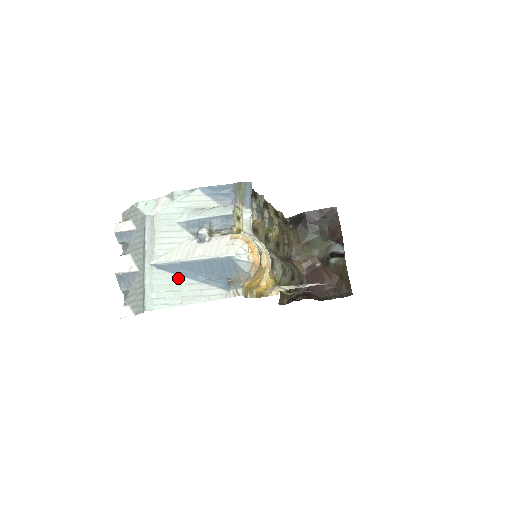
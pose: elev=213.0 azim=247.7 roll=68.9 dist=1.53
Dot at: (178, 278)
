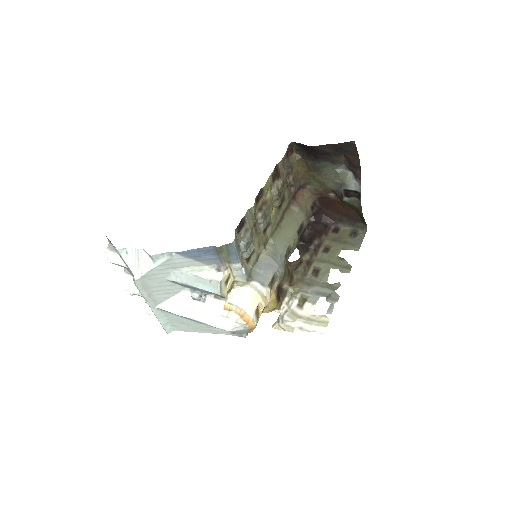
Dot at: (186, 319)
